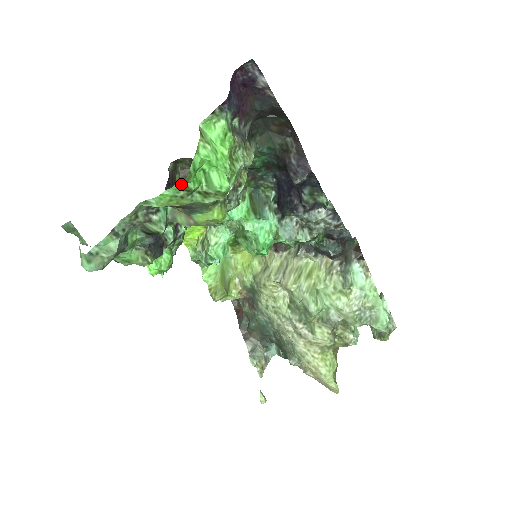
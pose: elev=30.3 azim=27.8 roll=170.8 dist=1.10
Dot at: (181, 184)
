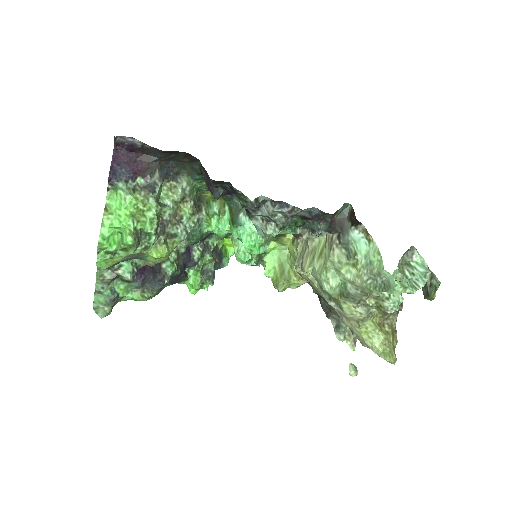
Dot at: (103, 251)
